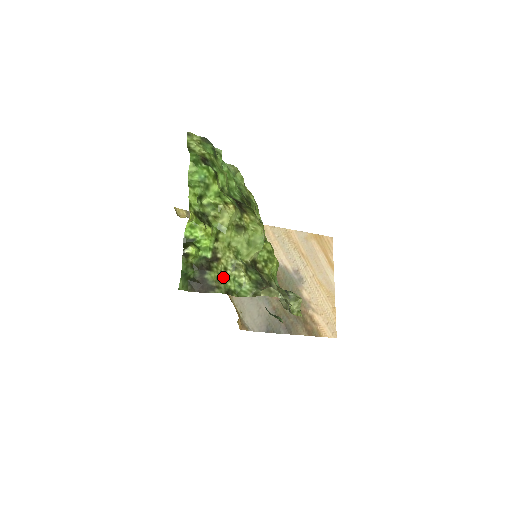
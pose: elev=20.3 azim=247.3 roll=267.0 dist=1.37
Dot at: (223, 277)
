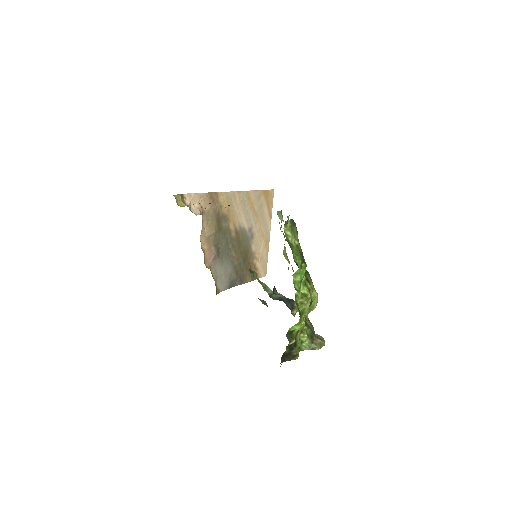
Dot at: occluded
